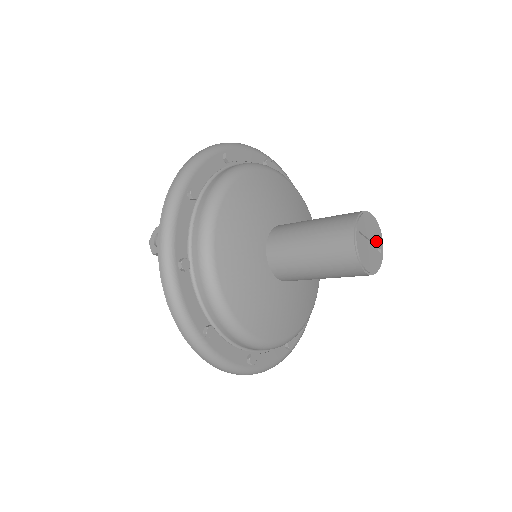
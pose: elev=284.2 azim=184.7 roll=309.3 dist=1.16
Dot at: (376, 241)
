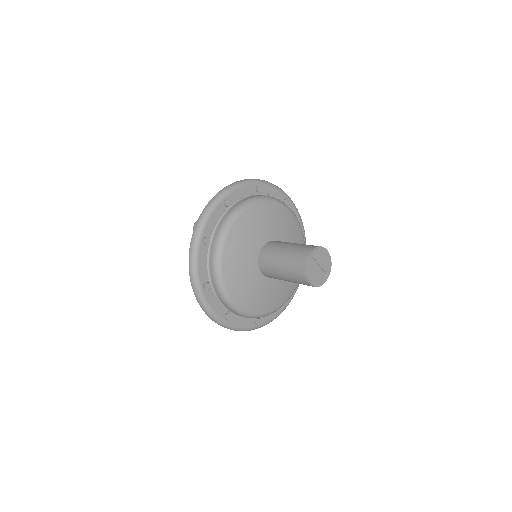
Dot at: (325, 268)
